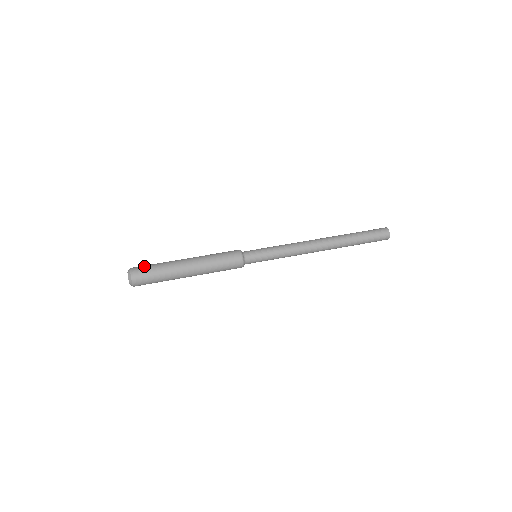
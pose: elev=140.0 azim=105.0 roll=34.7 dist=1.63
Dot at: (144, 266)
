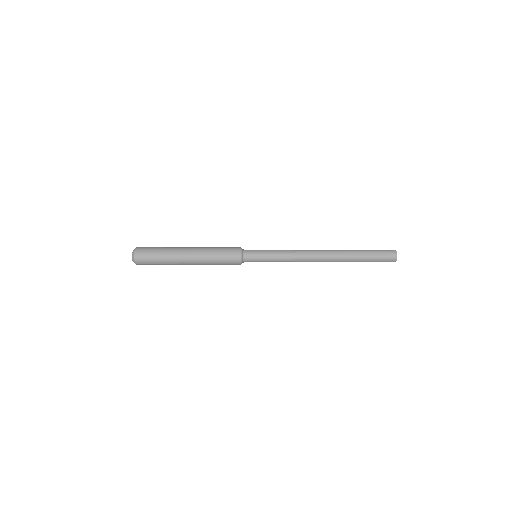
Dot at: (150, 247)
